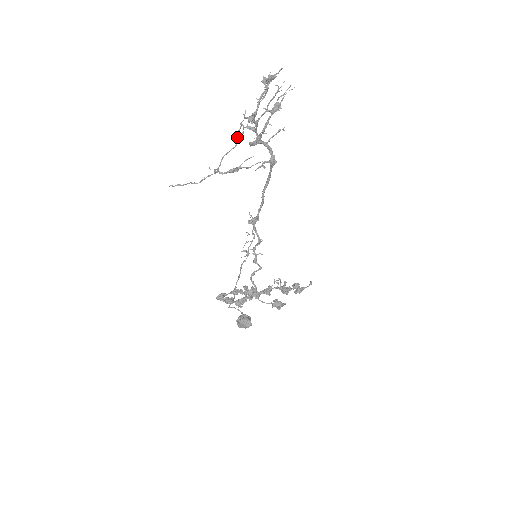
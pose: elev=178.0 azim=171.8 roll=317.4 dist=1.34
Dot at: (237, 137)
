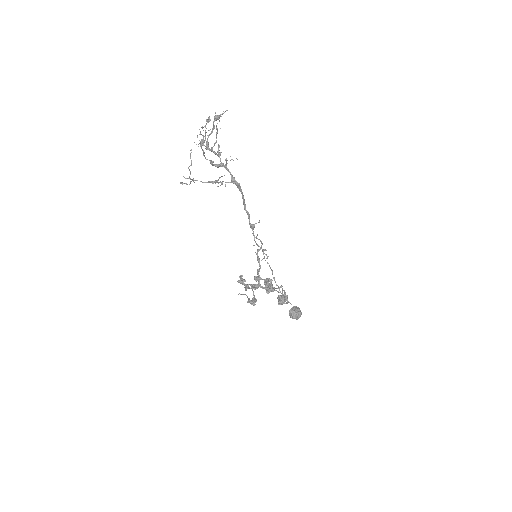
Dot at: occluded
